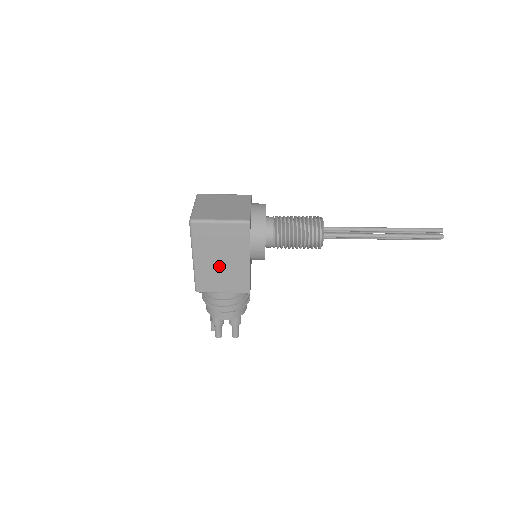
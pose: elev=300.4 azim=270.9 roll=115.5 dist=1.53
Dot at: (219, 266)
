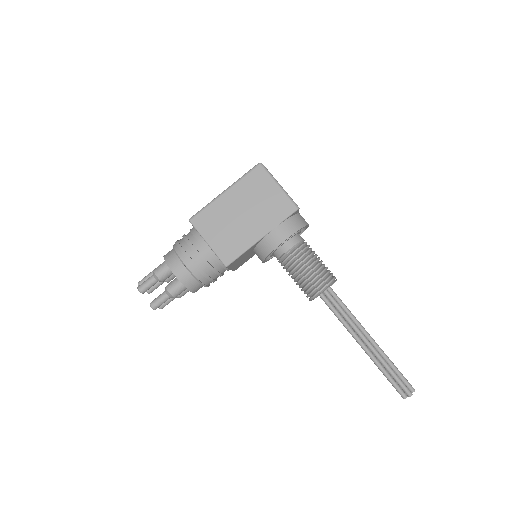
Dot at: (234, 218)
